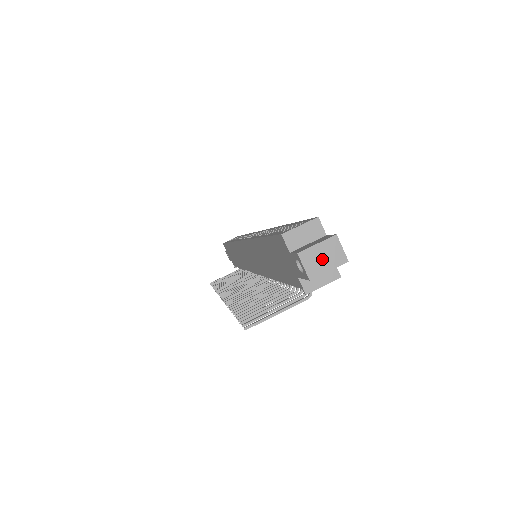
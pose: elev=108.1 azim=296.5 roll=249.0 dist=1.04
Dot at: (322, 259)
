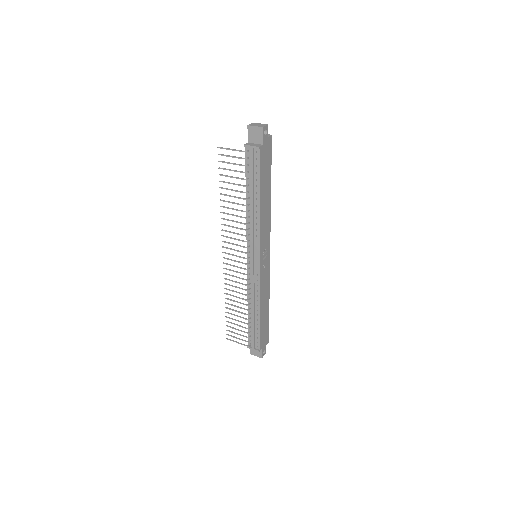
Dot at: (257, 125)
